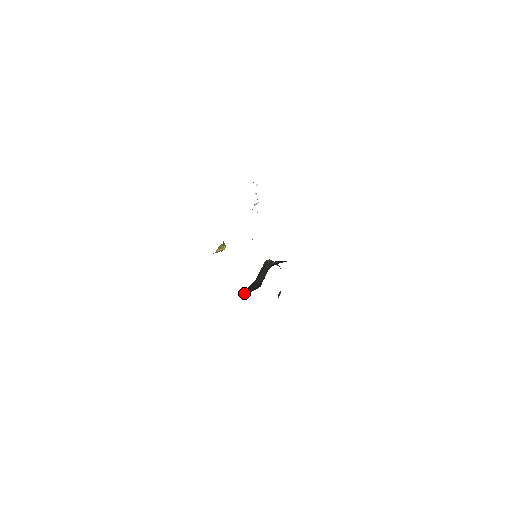
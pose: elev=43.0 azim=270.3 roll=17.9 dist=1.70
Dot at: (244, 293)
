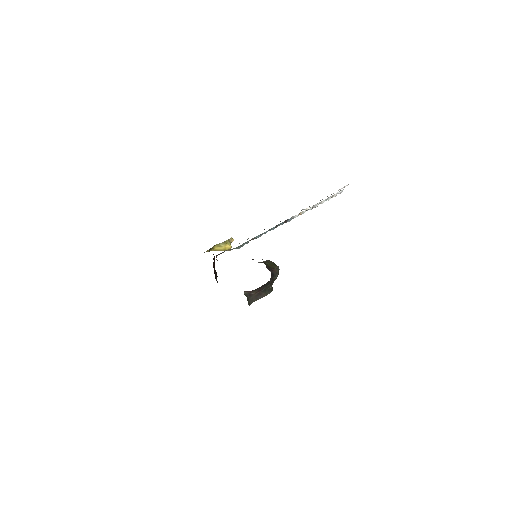
Dot at: occluded
